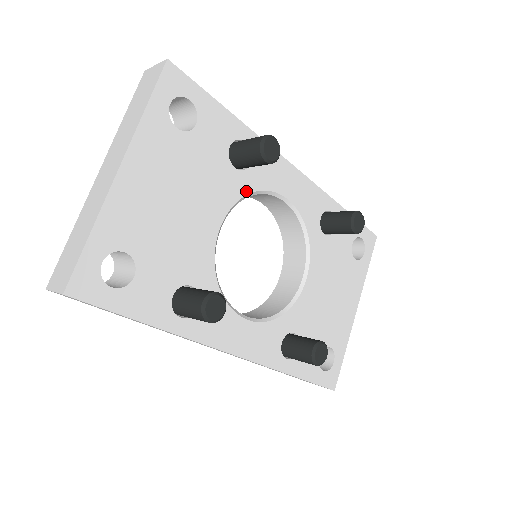
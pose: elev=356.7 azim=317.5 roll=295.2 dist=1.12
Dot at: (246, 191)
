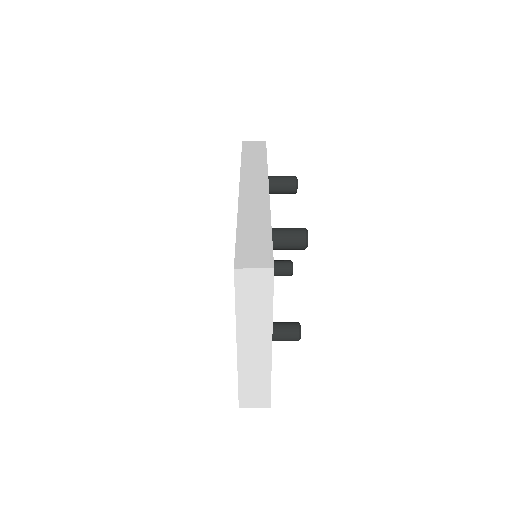
Dot at: occluded
